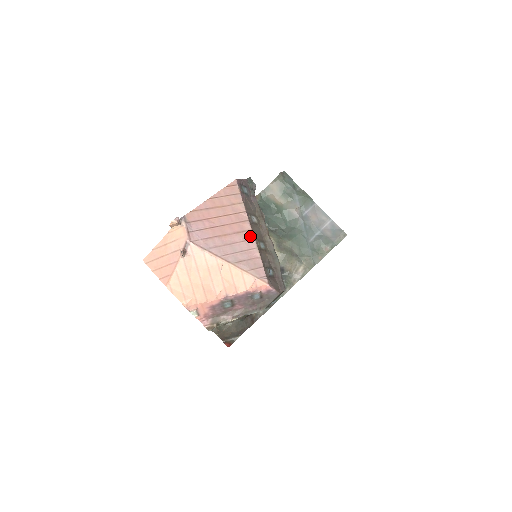
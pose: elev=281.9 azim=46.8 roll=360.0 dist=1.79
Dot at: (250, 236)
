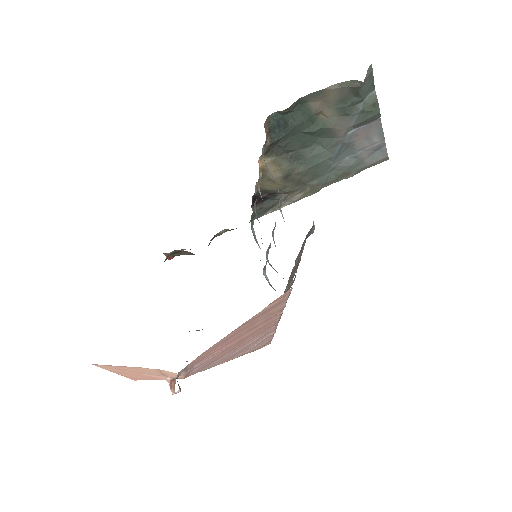
Dot at: (273, 327)
